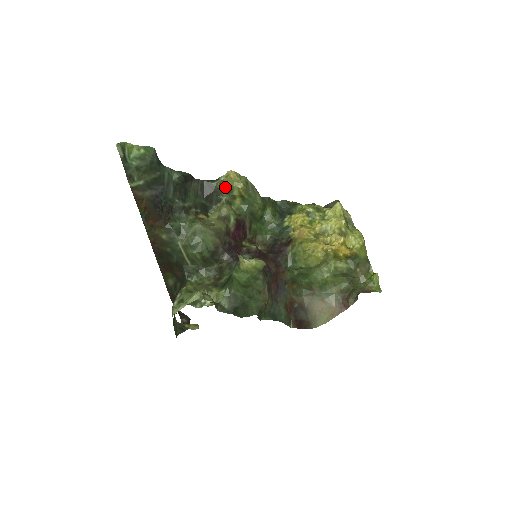
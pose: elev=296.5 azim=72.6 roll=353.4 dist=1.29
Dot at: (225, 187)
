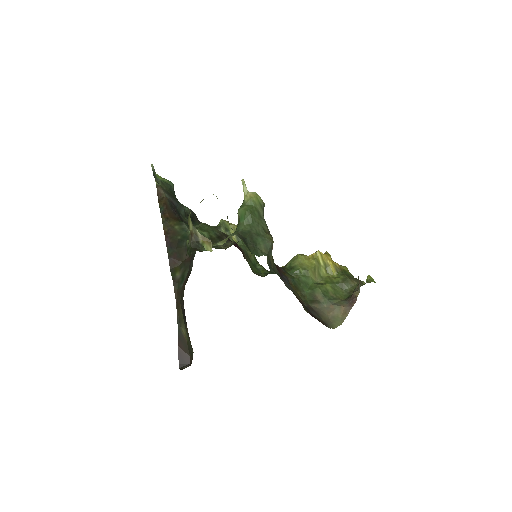
Dot at: (223, 223)
